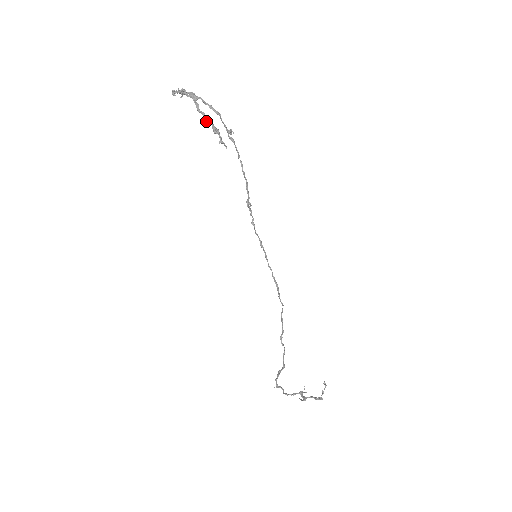
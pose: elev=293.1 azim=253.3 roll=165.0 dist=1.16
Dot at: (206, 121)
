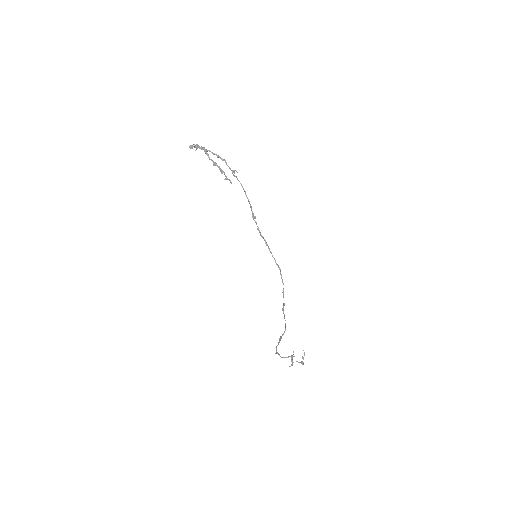
Dot at: (215, 165)
